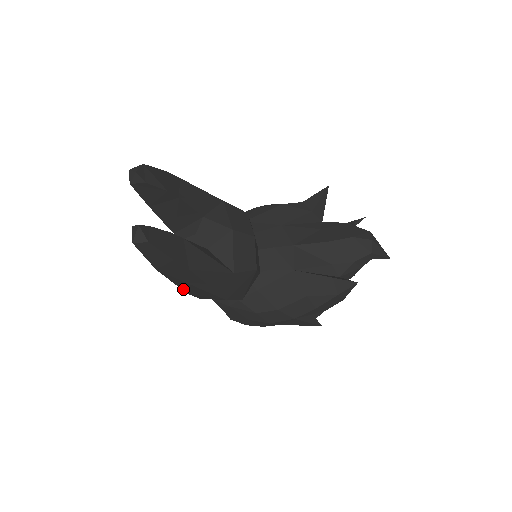
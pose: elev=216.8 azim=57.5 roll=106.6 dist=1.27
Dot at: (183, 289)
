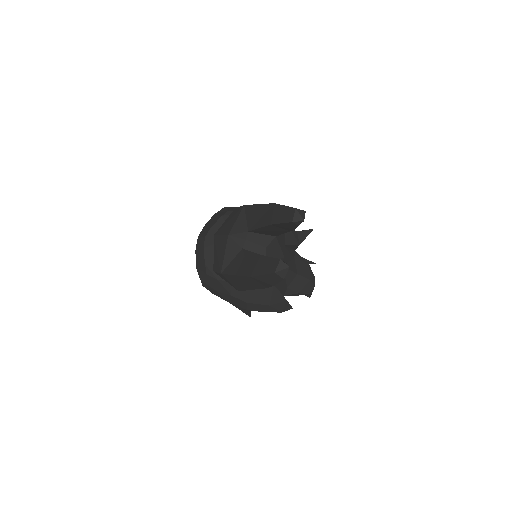
Dot at: (228, 275)
